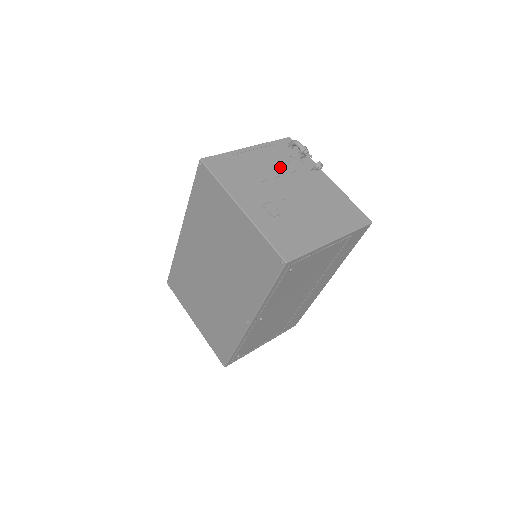
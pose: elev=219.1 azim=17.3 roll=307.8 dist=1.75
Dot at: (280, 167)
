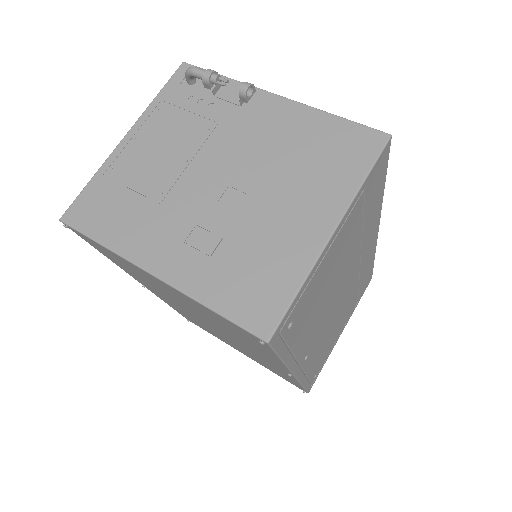
Dot at: (188, 138)
